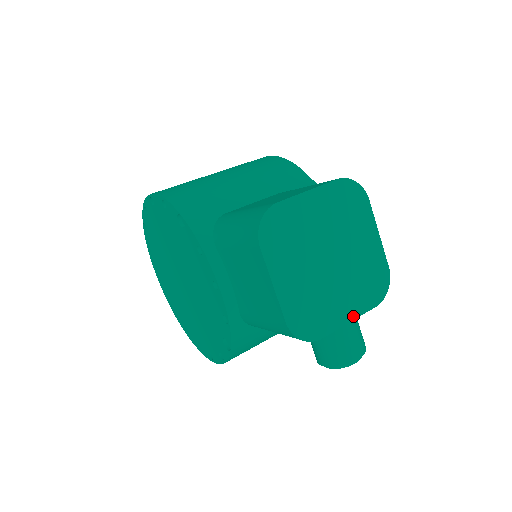
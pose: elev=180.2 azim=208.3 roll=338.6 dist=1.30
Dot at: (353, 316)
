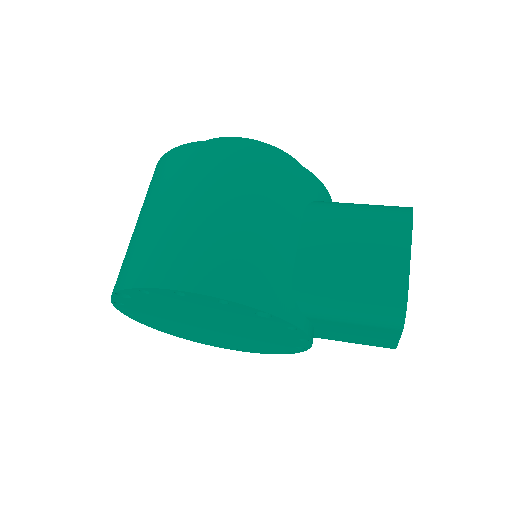
Dot at: occluded
